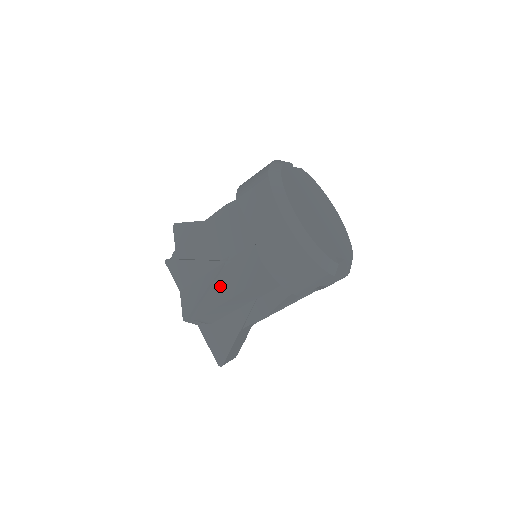
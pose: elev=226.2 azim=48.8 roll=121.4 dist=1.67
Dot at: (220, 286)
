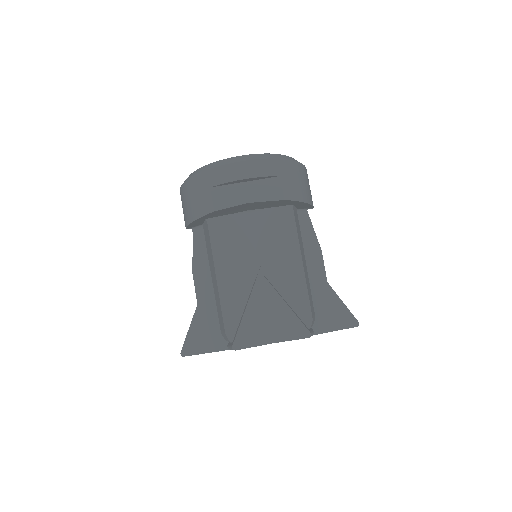
Dot at: (284, 281)
